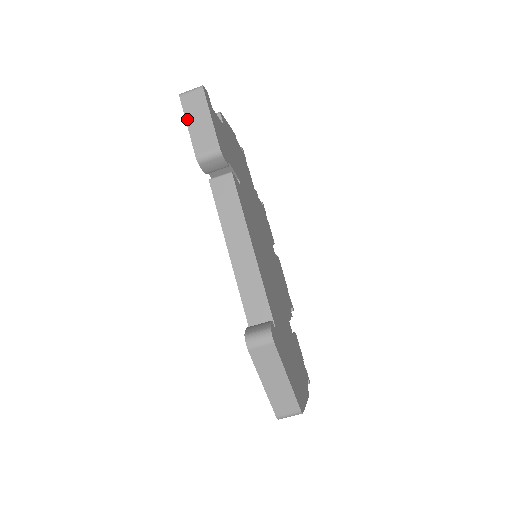
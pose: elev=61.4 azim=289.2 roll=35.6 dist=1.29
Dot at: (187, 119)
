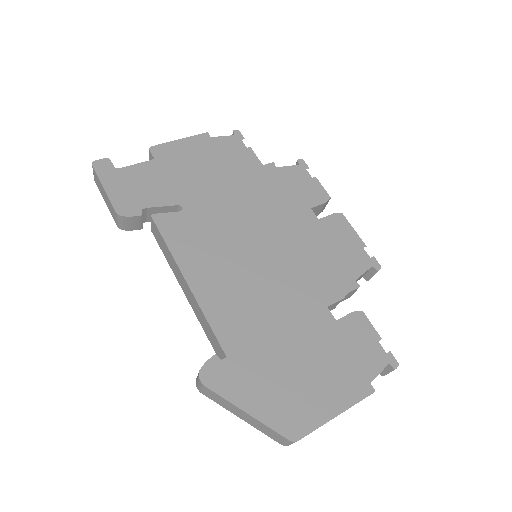
Dot at: (103, 197)
